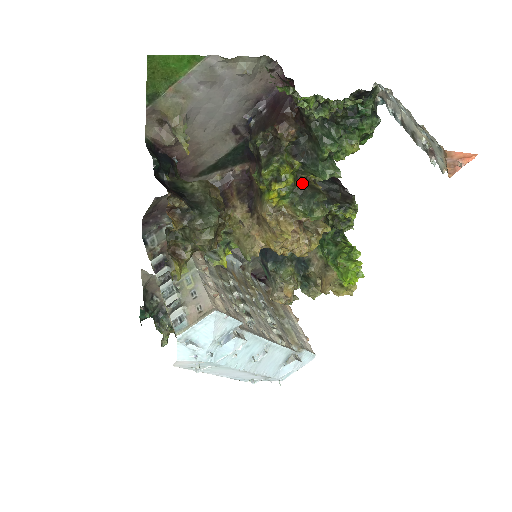
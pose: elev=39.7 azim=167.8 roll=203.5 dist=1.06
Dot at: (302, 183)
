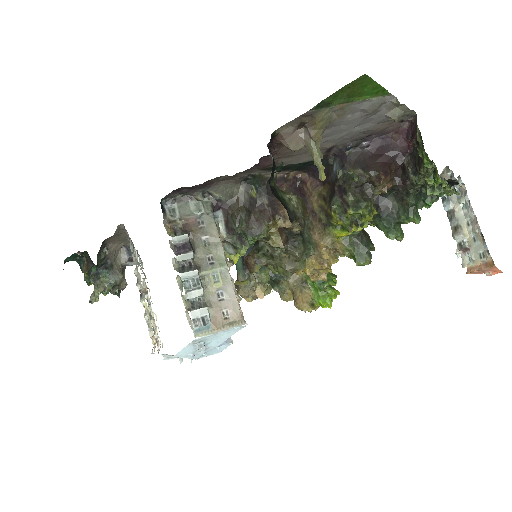
Dot at: occluded
